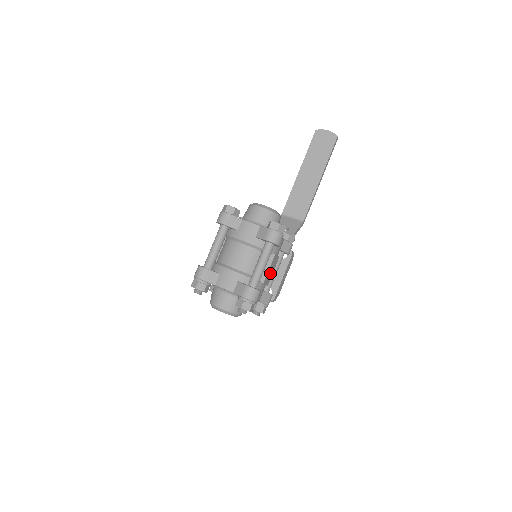
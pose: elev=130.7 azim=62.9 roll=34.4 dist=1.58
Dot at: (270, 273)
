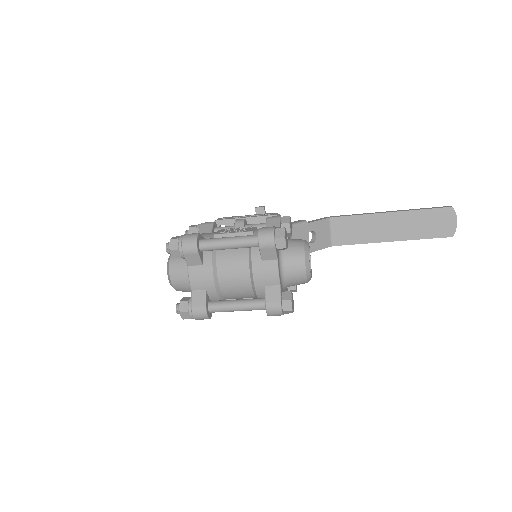
Dot at: occluded
